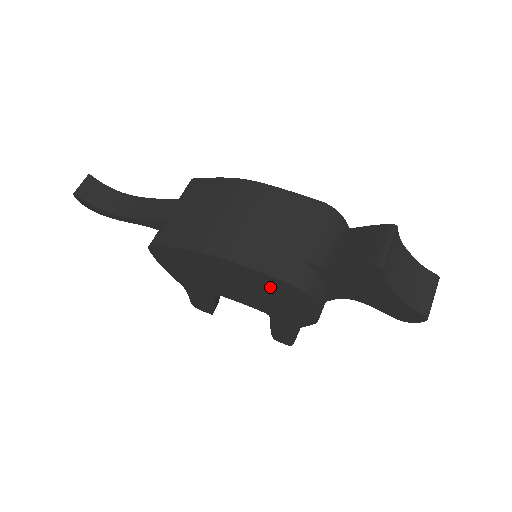
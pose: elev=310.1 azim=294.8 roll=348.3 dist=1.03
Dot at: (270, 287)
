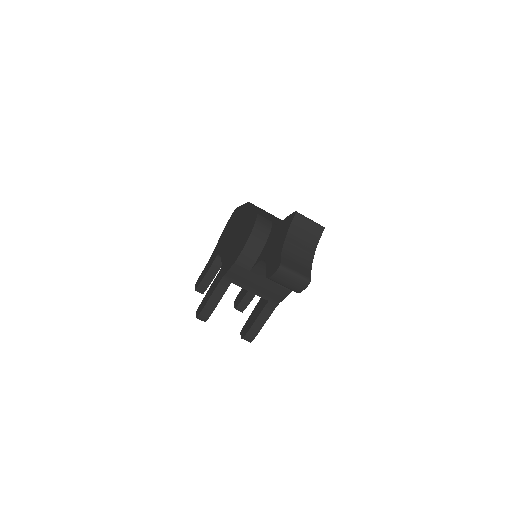
Dot at: (247, 225)
